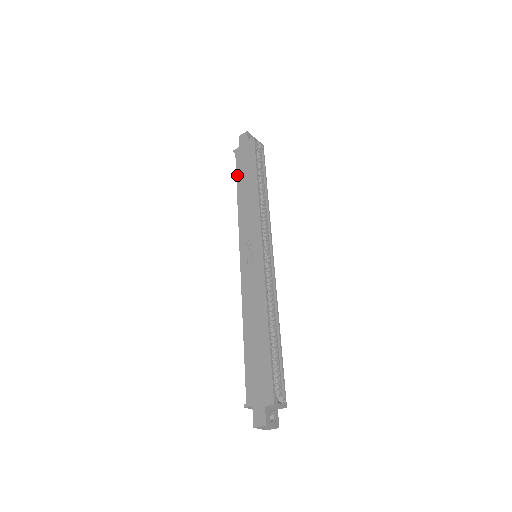
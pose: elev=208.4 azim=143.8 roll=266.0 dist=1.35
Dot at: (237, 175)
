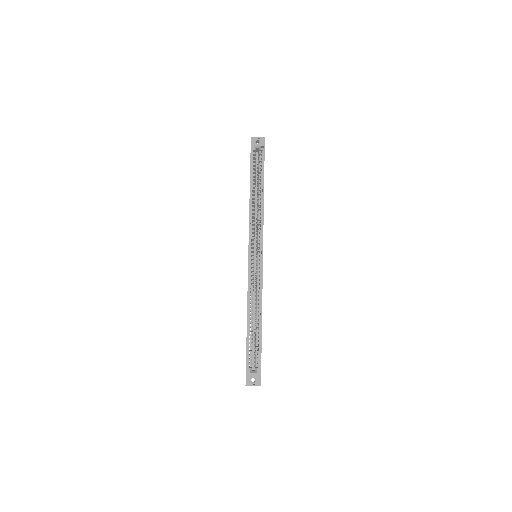
Dot at: occluded
